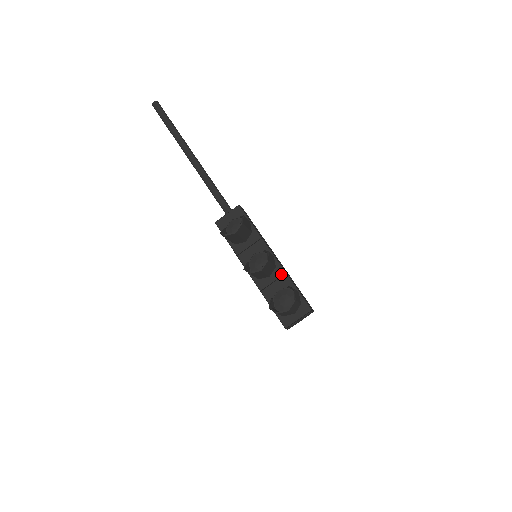
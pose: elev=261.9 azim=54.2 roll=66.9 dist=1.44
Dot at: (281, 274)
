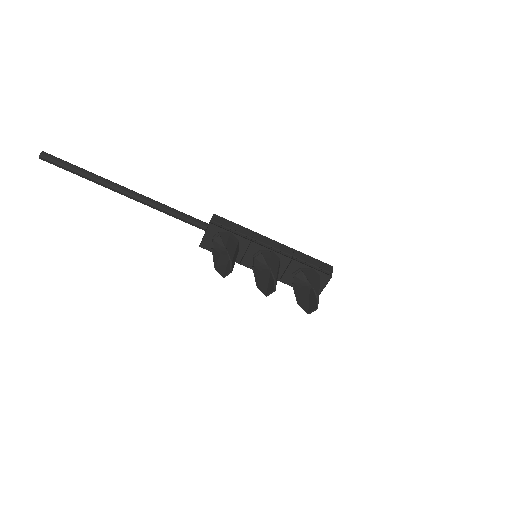
Dot at: (288, 262)
